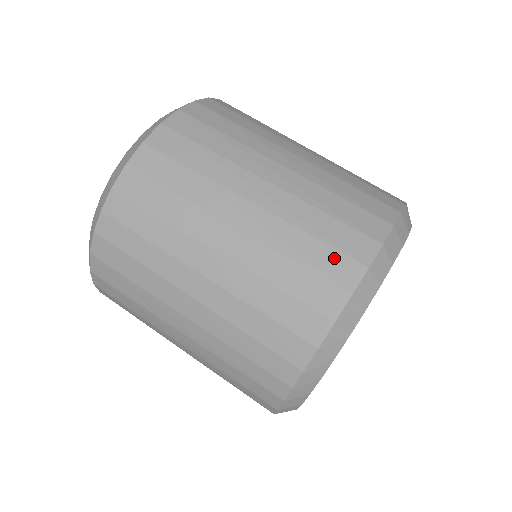
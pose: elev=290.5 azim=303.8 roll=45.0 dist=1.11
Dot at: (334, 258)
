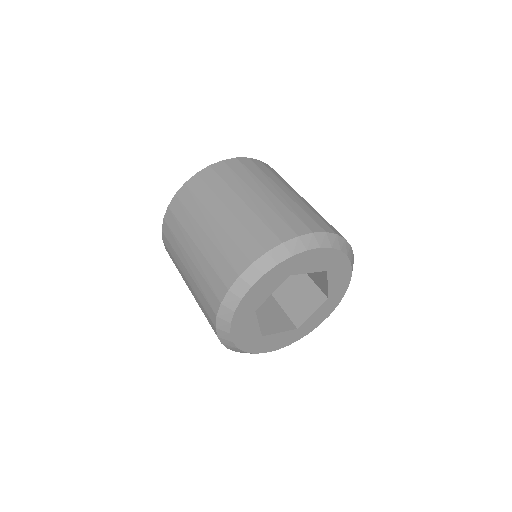
Dot at: (217, 282)
